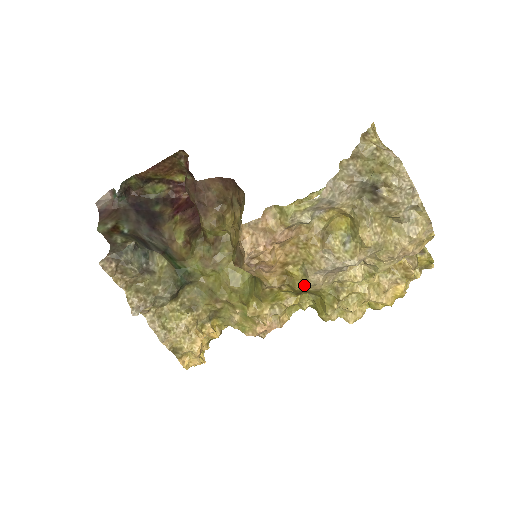
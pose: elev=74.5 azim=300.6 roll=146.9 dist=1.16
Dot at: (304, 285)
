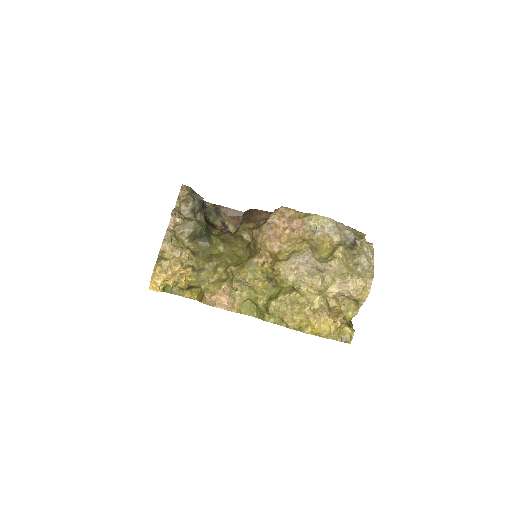
Dot at: (283, 262)
